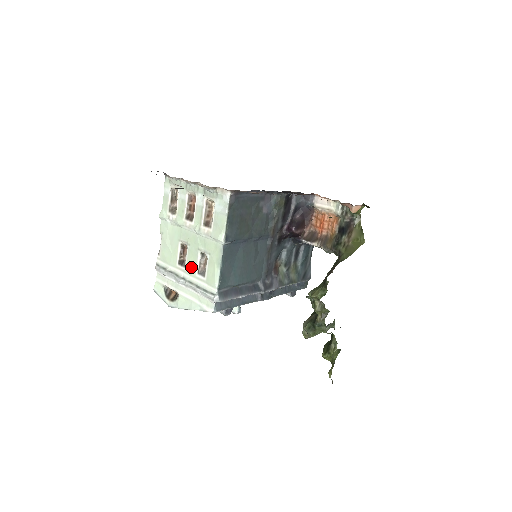
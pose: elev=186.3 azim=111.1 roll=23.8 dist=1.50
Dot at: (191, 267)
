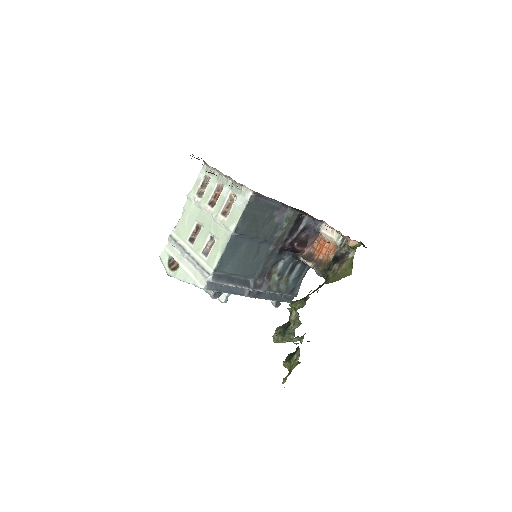
Dot at: (198, 246)
